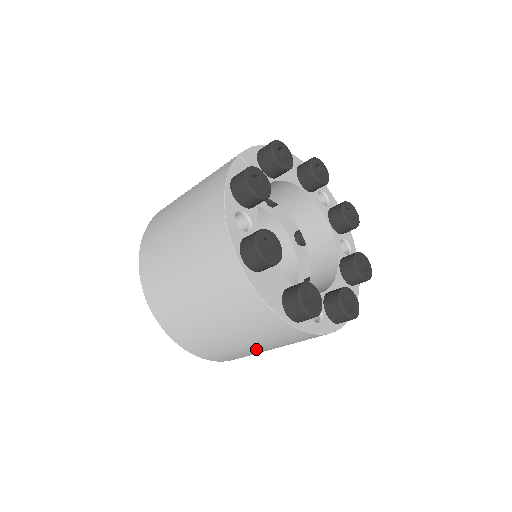
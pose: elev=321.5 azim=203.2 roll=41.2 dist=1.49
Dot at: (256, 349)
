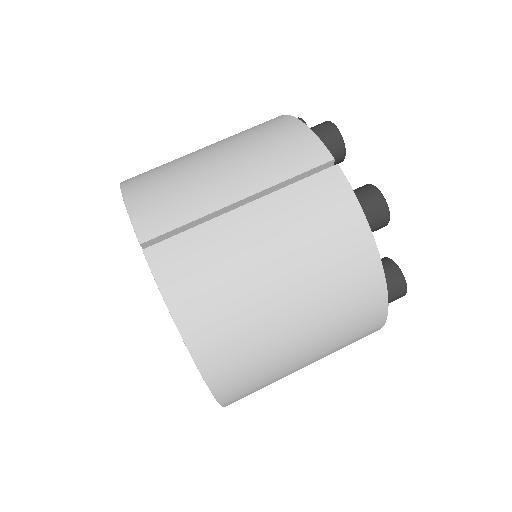
Dot at: occluded
